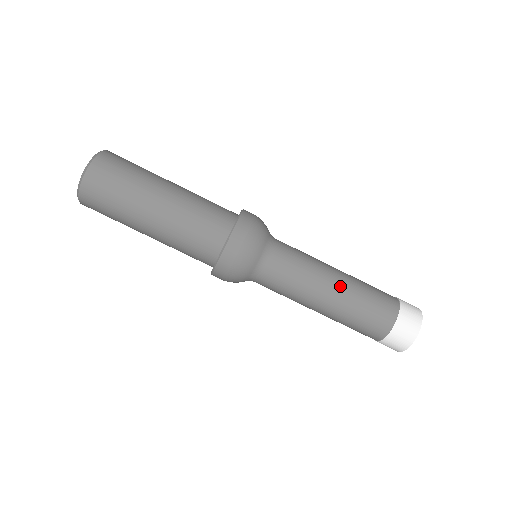
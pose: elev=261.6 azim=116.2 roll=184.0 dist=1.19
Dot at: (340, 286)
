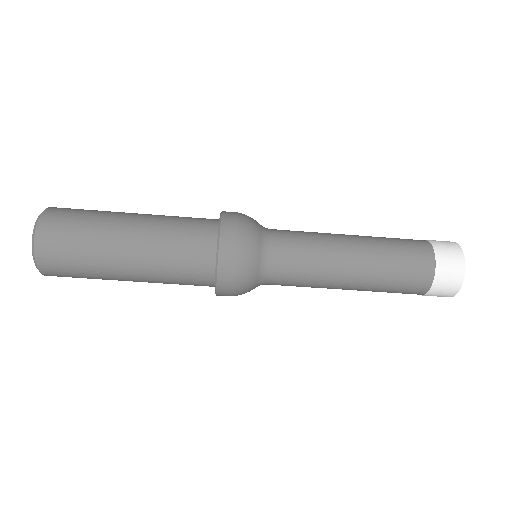
Dot at: (360, 254)
